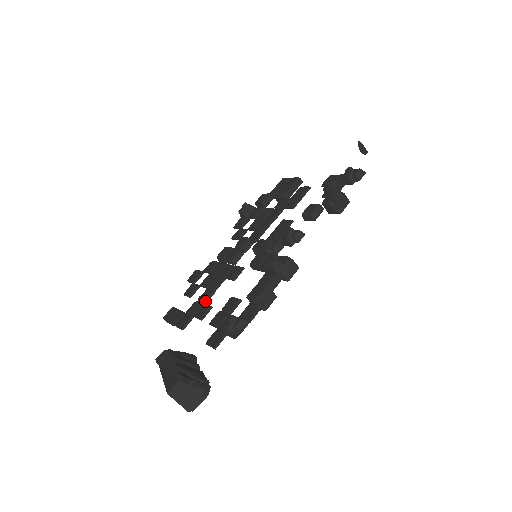
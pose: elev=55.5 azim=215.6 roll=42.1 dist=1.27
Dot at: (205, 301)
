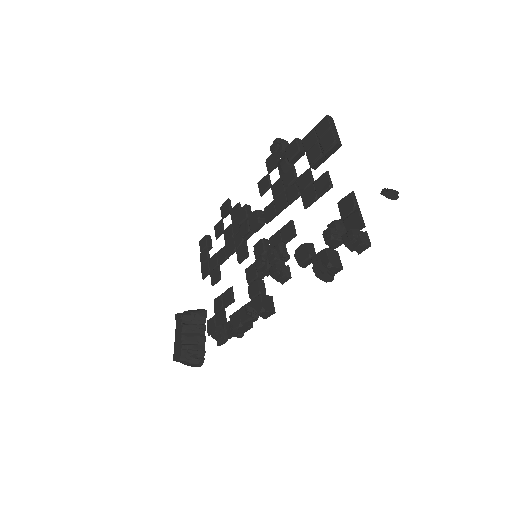
Dot at: (219, 264)
